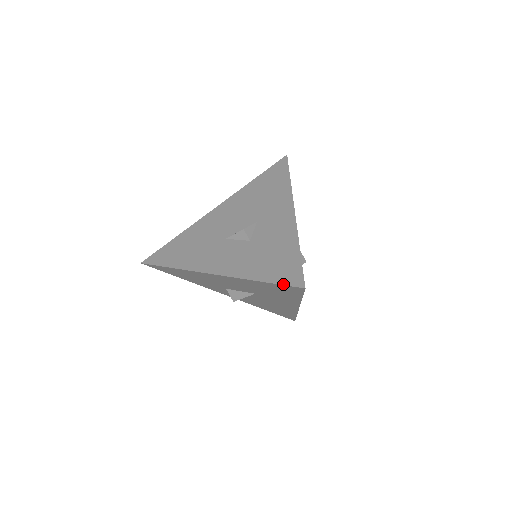
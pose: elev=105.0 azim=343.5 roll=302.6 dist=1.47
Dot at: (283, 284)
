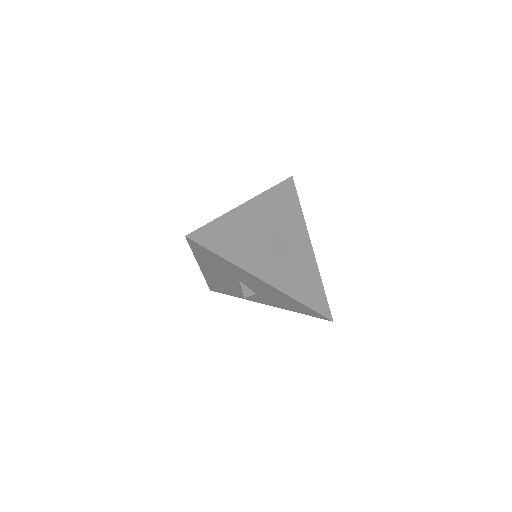
Dot at: (189, 243)
